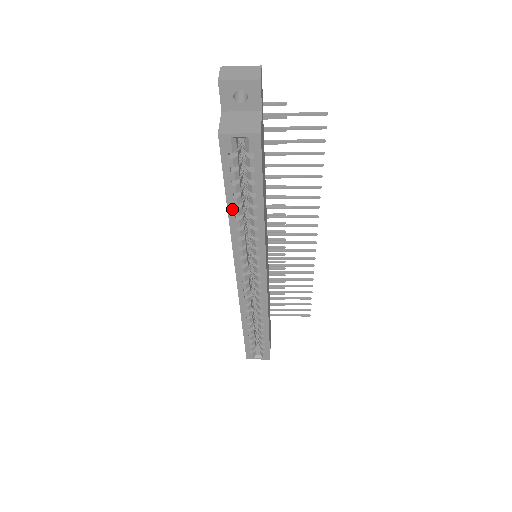
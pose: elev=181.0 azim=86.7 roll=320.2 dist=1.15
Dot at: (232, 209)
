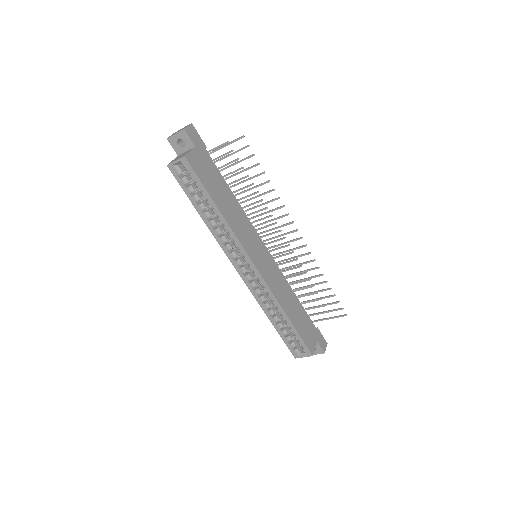
Dot at: (202, 214)
